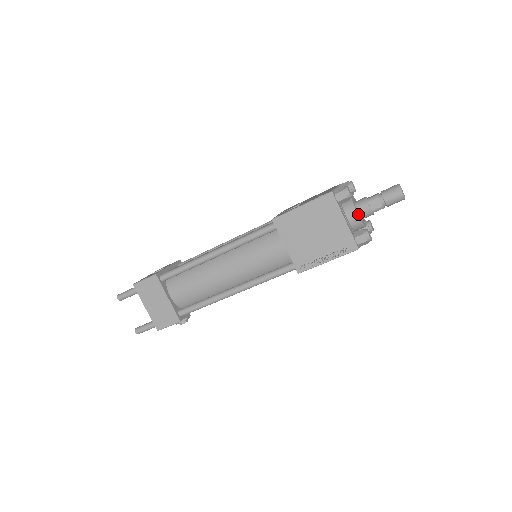
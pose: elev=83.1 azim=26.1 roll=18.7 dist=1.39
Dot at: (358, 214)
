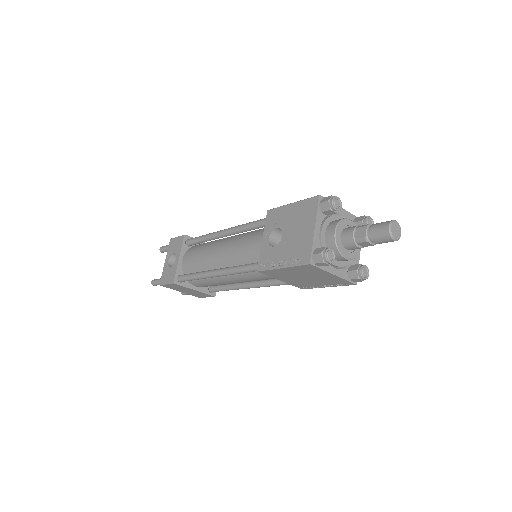
Dot at: (348, 255)
